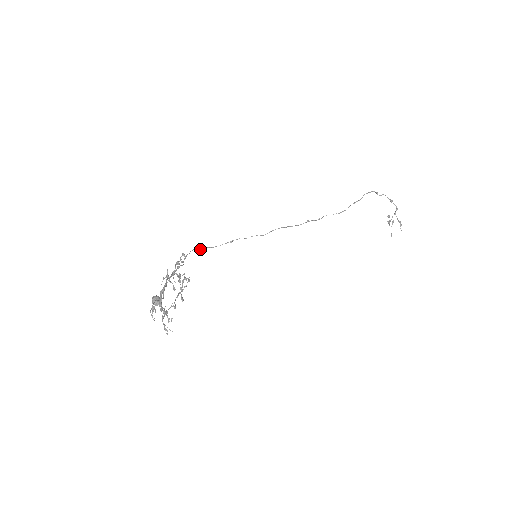
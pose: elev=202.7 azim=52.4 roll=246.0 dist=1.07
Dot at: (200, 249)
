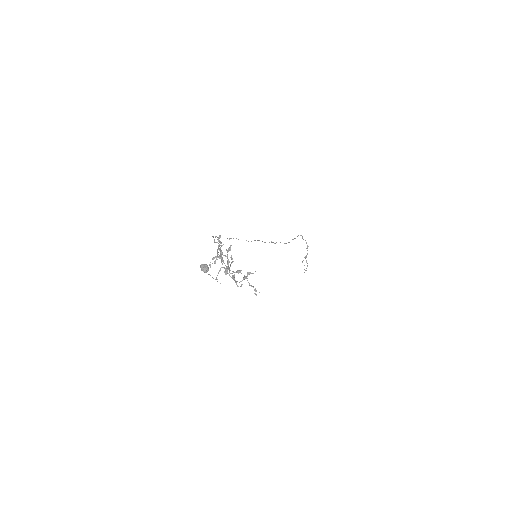
Dot at: occluded
